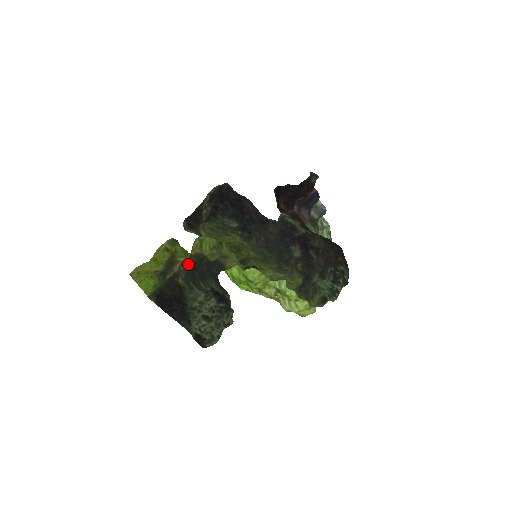
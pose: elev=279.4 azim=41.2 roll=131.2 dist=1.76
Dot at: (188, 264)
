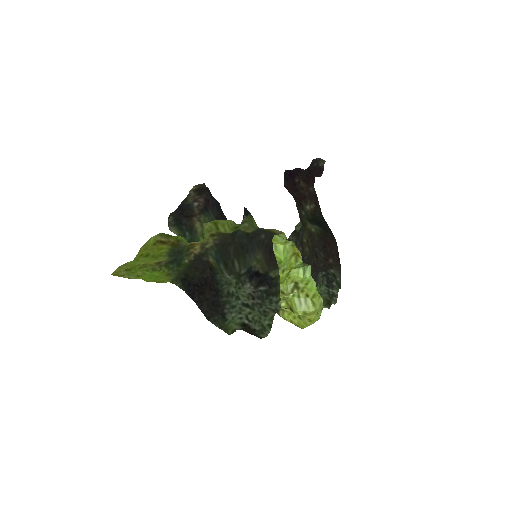
Dot at: (215, 242)
